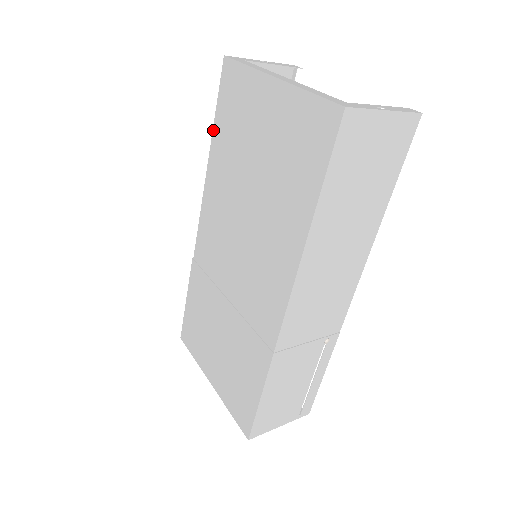
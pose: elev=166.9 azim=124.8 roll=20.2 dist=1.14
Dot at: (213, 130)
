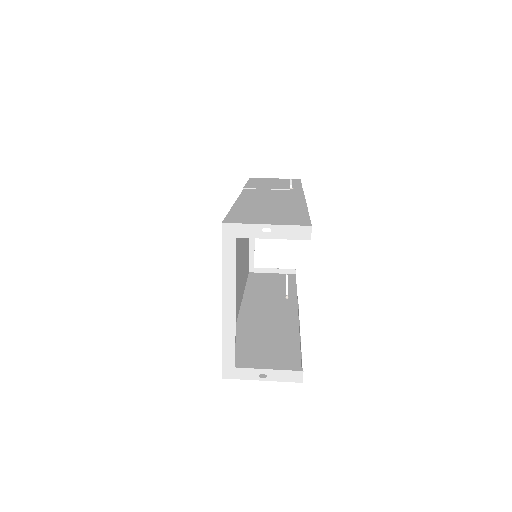
Dot at: occluded
